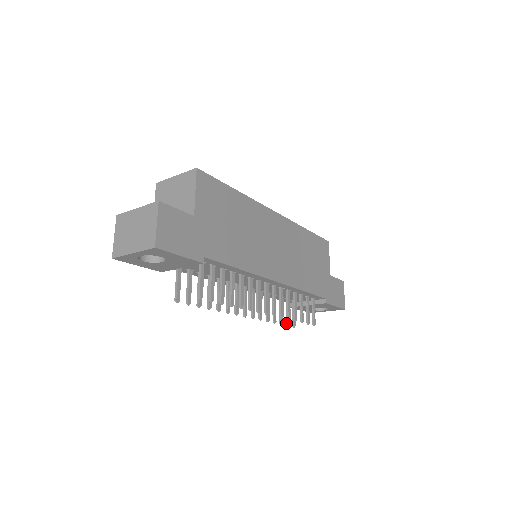
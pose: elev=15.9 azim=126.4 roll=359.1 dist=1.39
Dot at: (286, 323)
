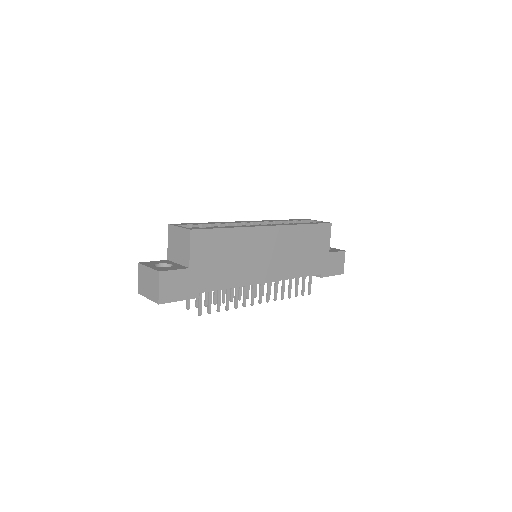
Dot at: occluded
